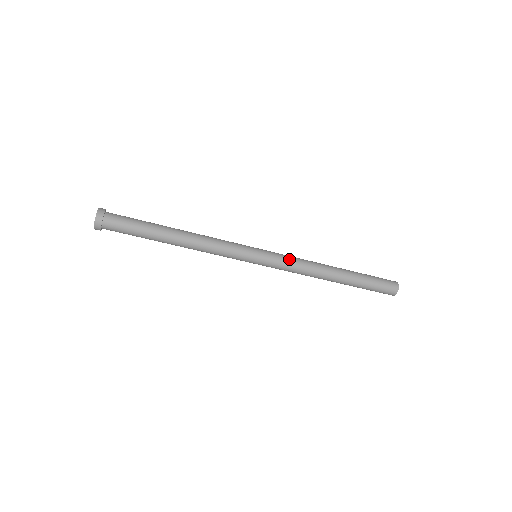
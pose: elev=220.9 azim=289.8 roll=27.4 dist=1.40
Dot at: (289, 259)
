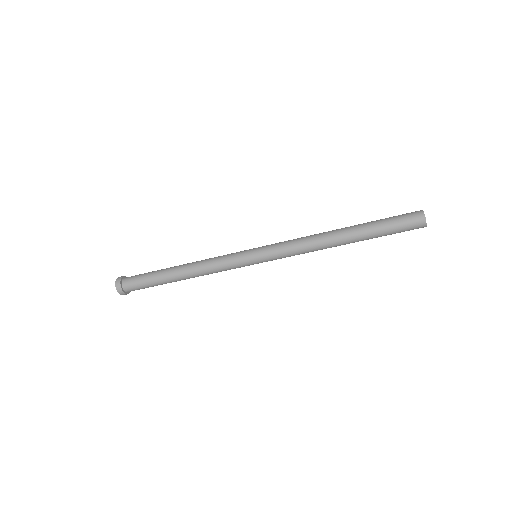
Dot at: (286, 248)
